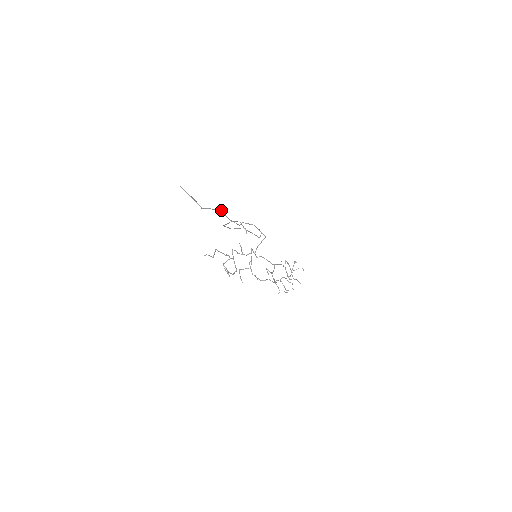
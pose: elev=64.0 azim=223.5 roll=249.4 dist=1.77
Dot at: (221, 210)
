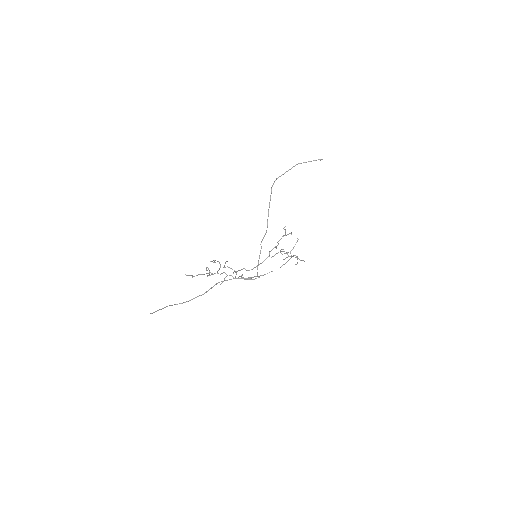
Dot at: (204, 293)
